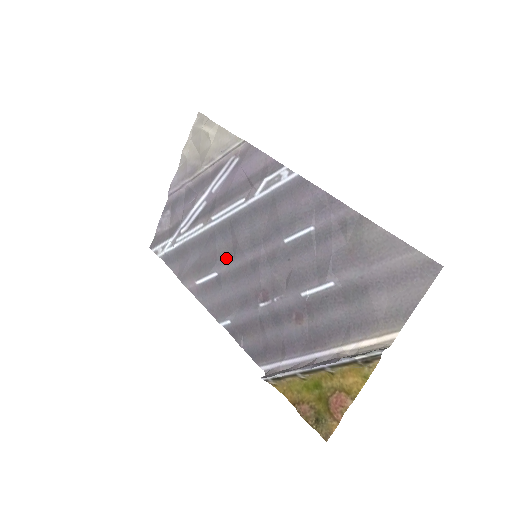
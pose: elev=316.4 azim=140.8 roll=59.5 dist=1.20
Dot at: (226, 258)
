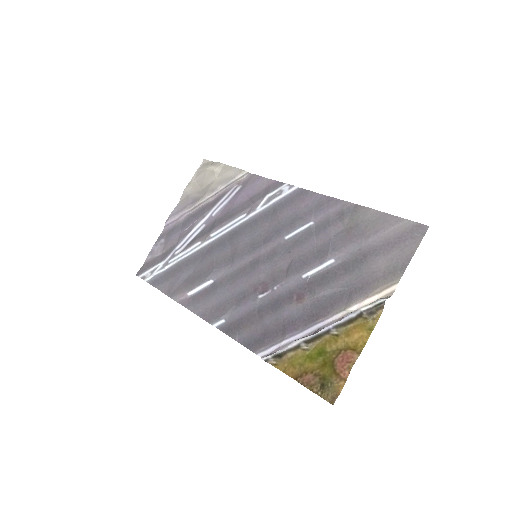
Dot at: (224, 265)
